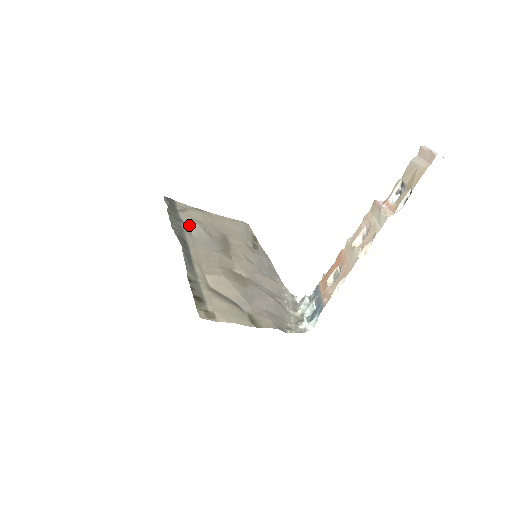
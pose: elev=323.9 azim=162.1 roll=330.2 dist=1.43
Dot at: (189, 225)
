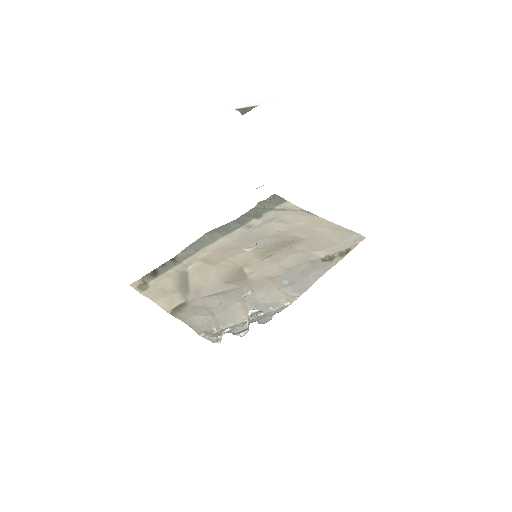
Dot at: (262, 222)
